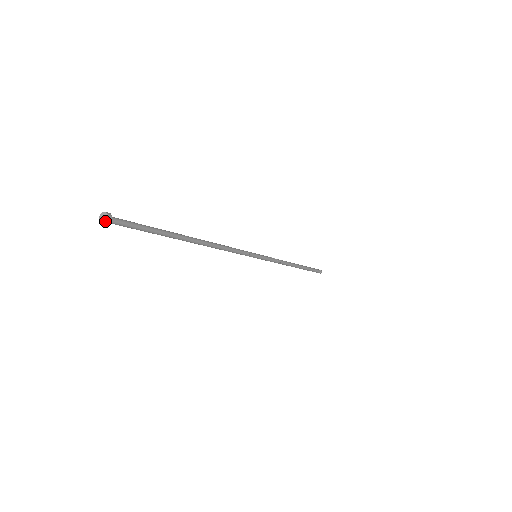
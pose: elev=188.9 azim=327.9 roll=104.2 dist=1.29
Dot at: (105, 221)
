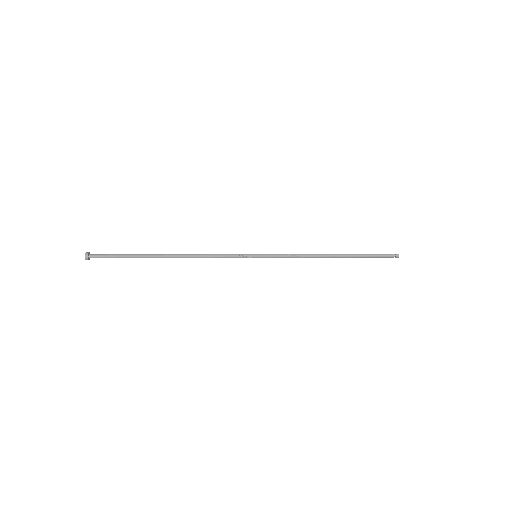
Dot at: (85, 258)
